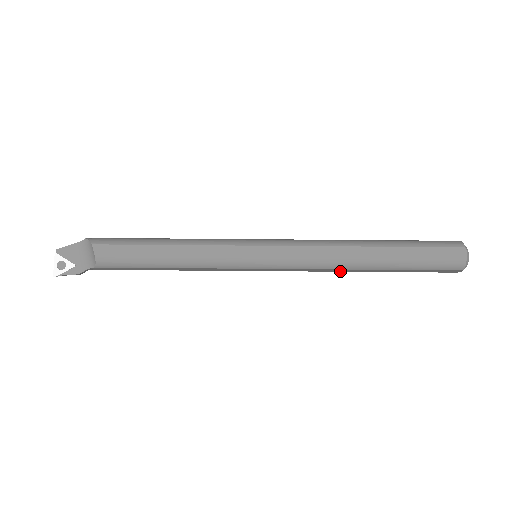
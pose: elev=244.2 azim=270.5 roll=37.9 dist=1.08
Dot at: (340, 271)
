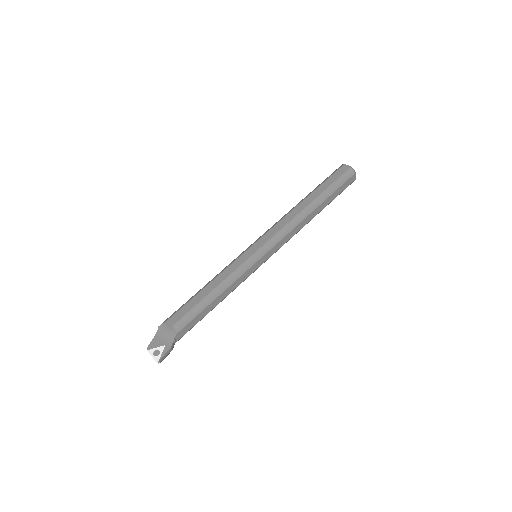
Dot at: (303, 226)
